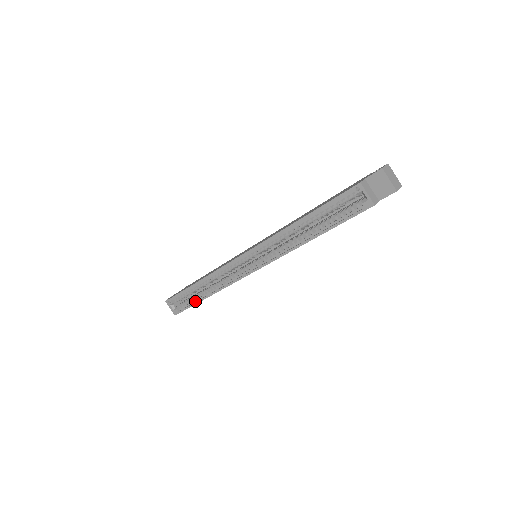
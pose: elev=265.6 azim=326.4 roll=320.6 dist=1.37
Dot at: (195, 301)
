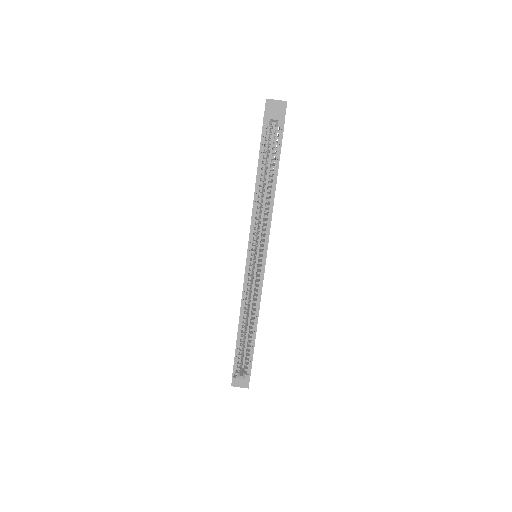
Dot at: (251, 347)
